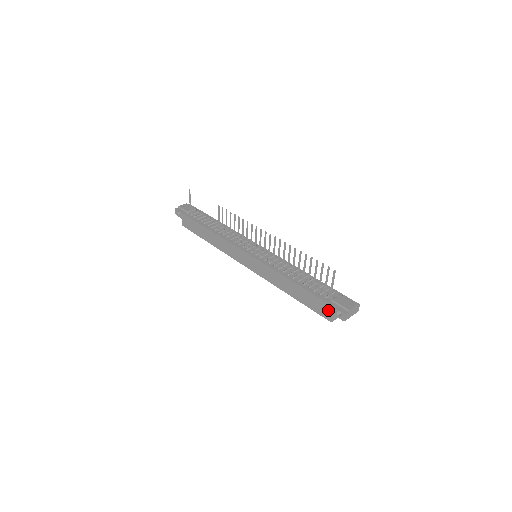
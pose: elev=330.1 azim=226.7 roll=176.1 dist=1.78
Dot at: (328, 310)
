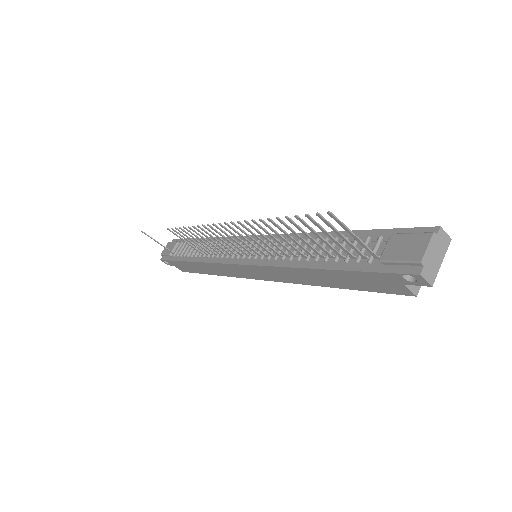
Dot at: (390, 282)
